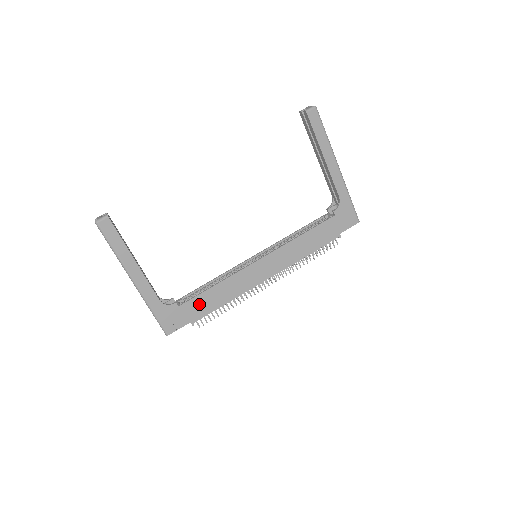
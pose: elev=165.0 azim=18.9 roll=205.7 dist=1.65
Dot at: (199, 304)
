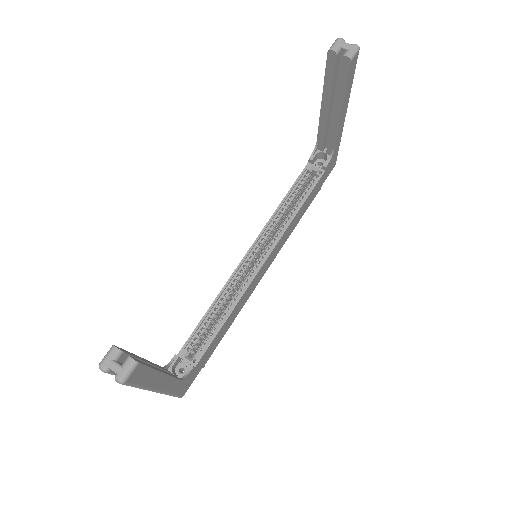
Dot at: (212, 347)
